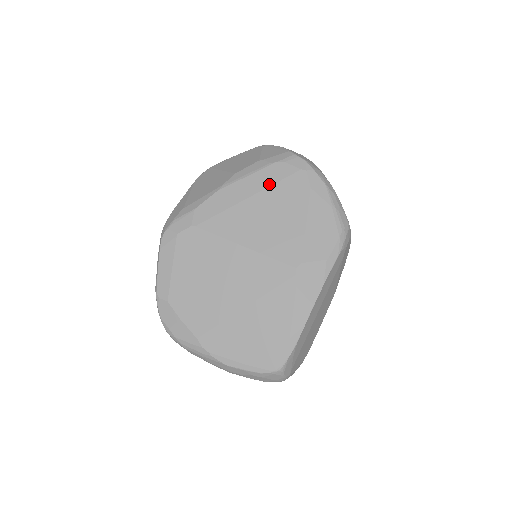
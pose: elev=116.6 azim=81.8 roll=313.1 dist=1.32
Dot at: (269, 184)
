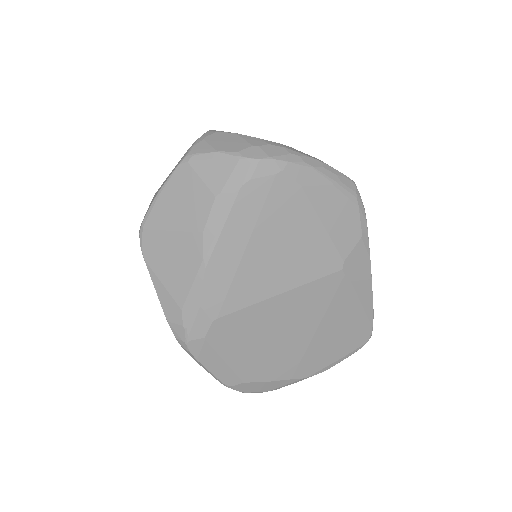
Dot at: (255, 218)
